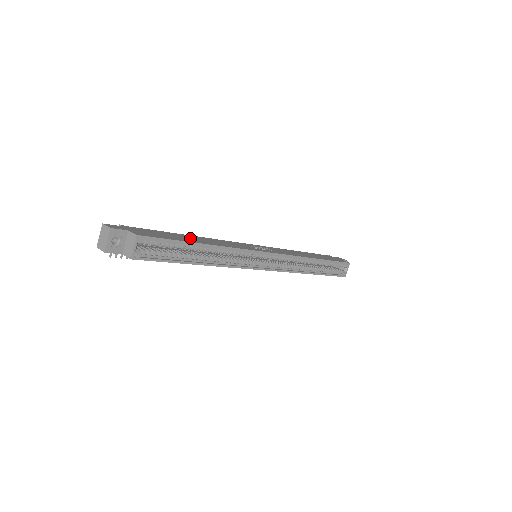
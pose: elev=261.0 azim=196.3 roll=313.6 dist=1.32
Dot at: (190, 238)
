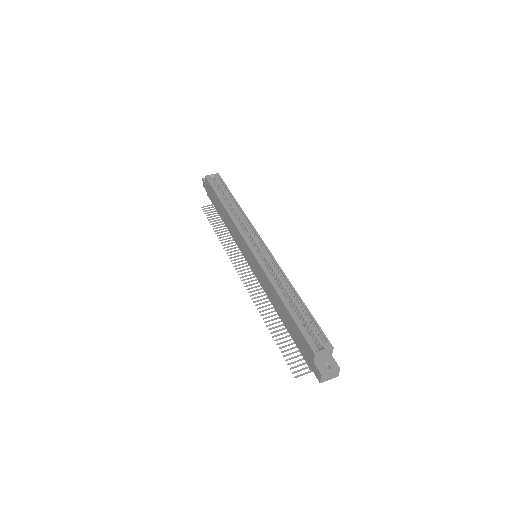
Dot at: occluded
